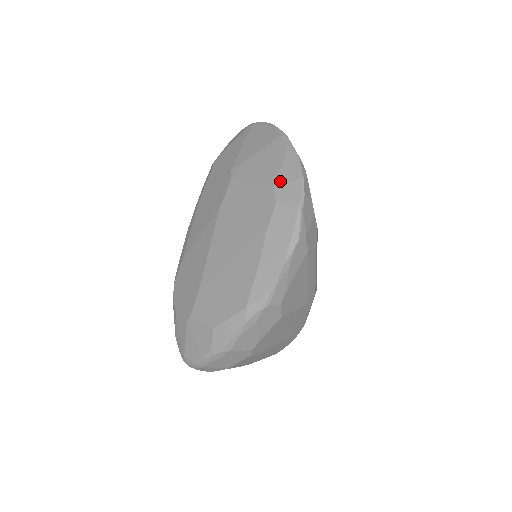
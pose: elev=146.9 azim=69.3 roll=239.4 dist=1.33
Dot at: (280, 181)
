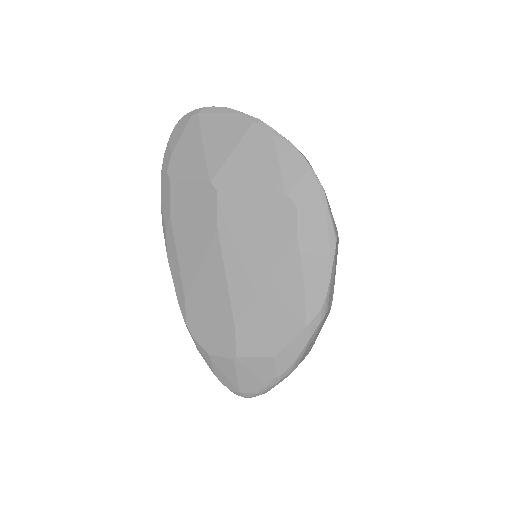
Dot at: (288, 180)
